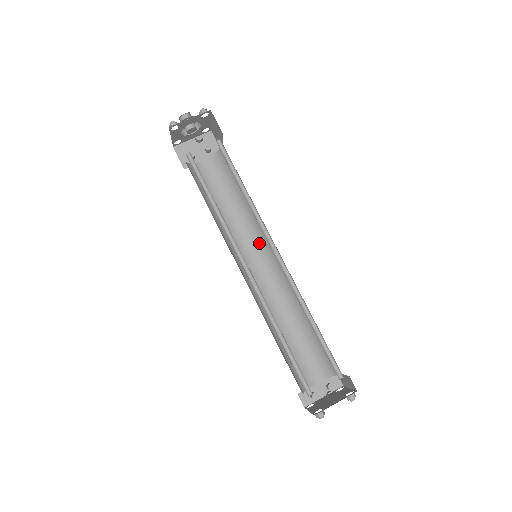
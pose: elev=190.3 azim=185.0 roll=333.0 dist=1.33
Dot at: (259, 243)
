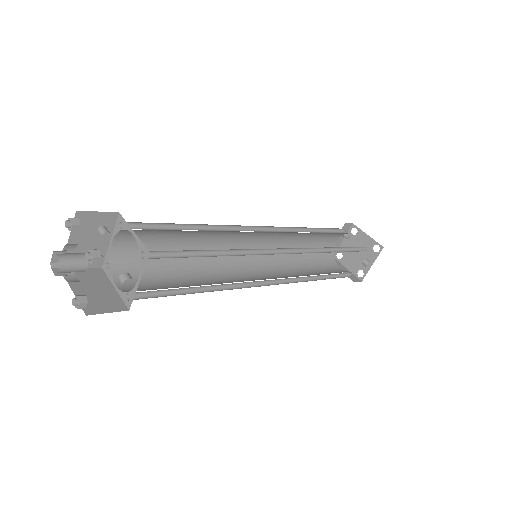
Dot at: (239, 233)
